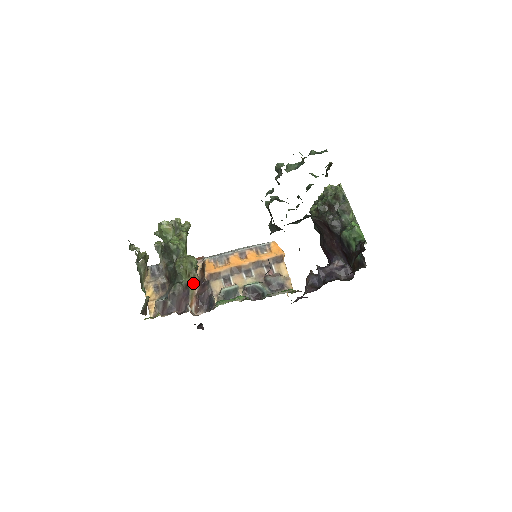
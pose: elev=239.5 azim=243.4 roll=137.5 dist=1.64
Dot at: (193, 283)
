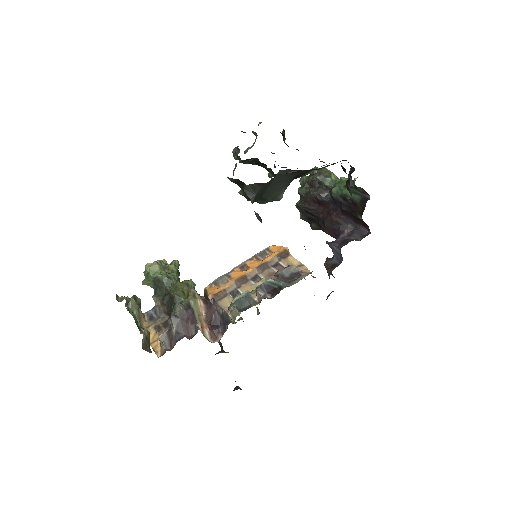
Dot at: (195, 302)
